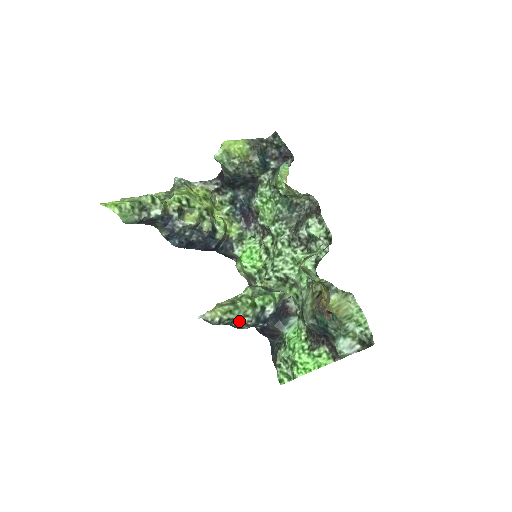
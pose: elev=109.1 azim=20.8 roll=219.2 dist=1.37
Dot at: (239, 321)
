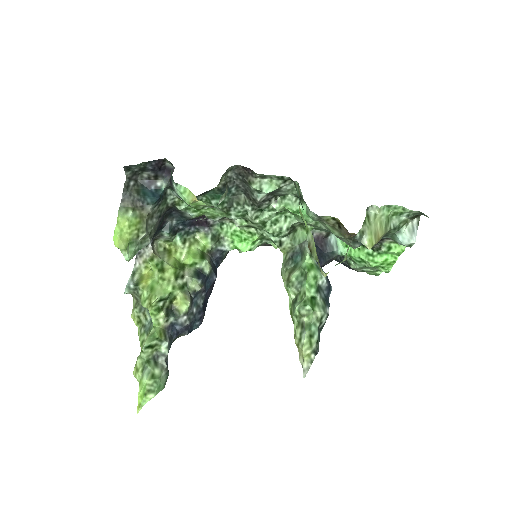
Dot at: (321, 327)
